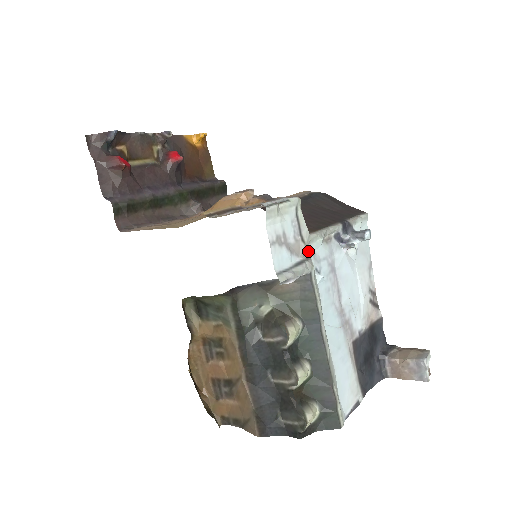
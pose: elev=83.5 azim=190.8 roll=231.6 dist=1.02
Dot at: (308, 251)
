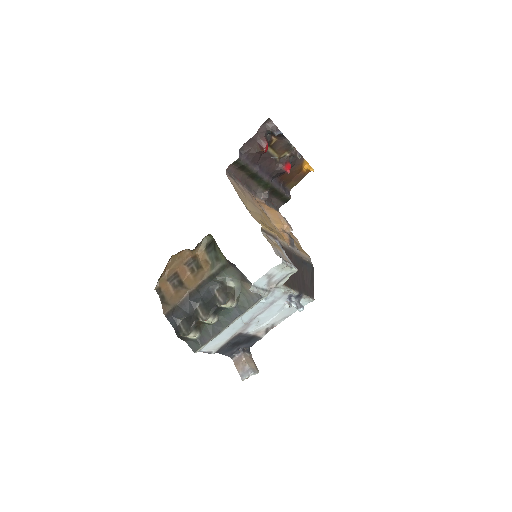
Dot at: (273, 289)
